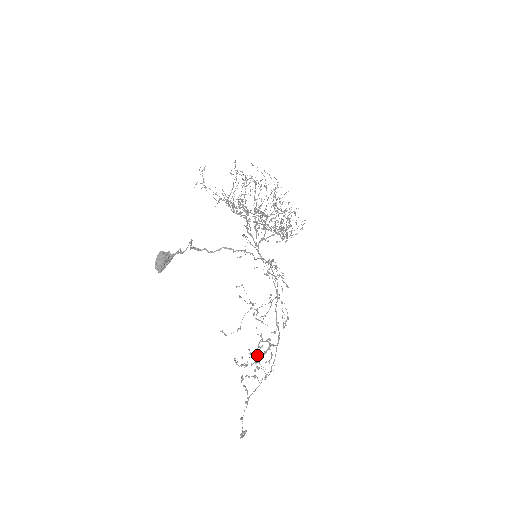
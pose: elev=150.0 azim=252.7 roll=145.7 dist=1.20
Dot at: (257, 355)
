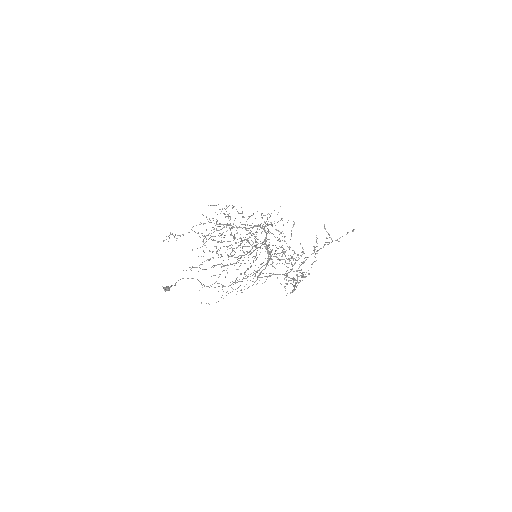
Dot at: occluded
